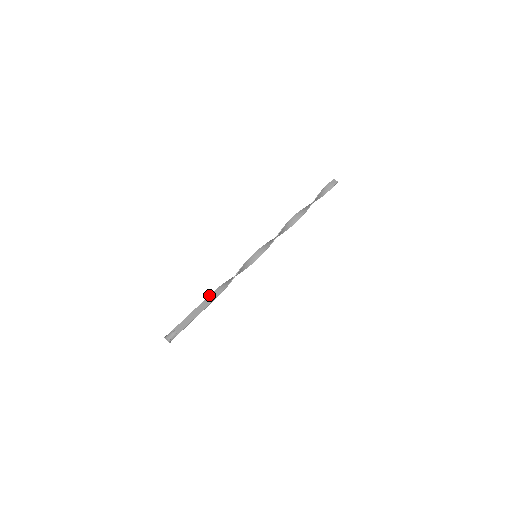
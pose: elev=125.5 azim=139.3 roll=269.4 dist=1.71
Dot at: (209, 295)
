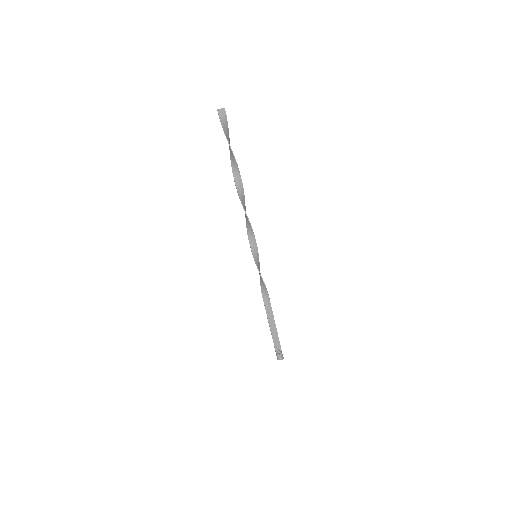
Dot at: occluded
